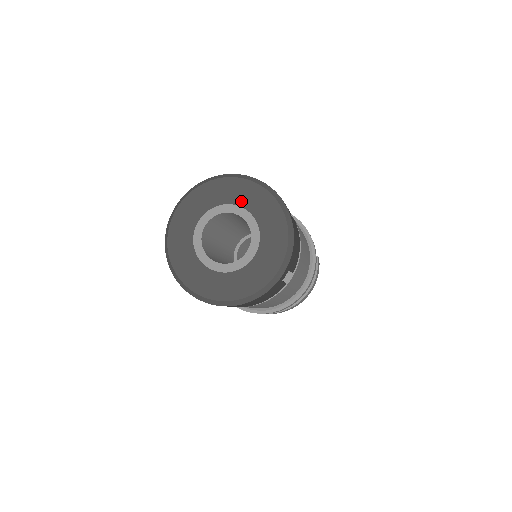
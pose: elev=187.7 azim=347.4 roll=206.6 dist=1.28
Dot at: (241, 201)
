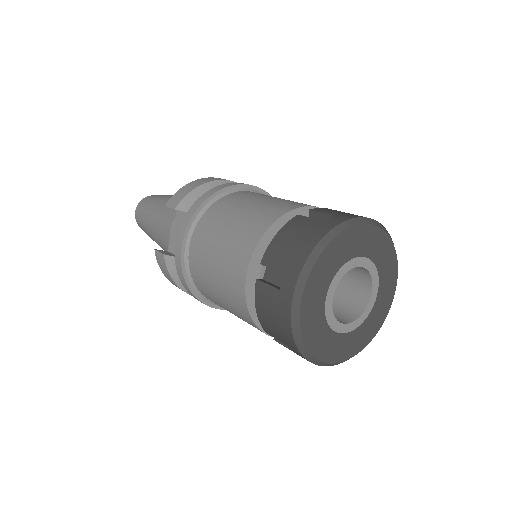
Dot at: (382, 270)
